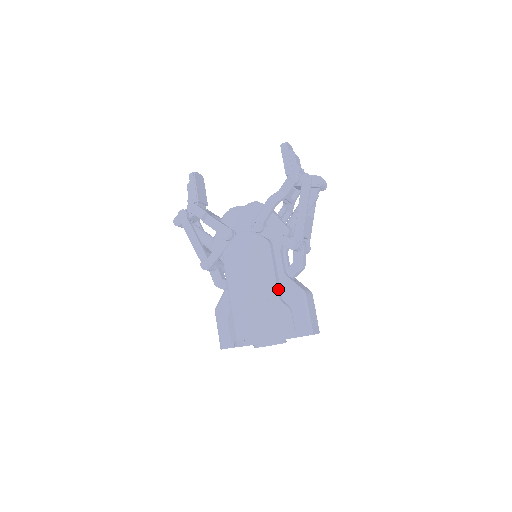
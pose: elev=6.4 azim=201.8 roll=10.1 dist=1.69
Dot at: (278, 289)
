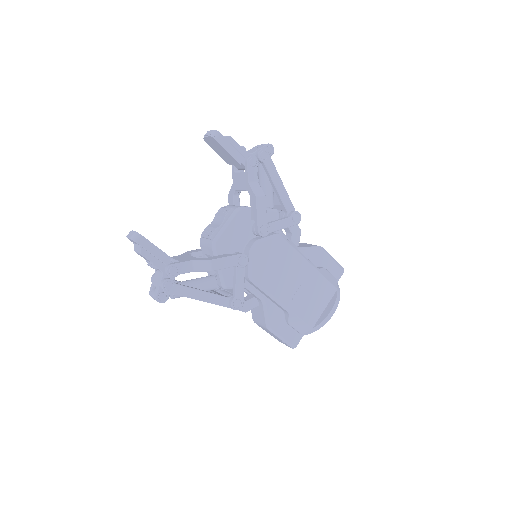
Dot at: (310, 263)
